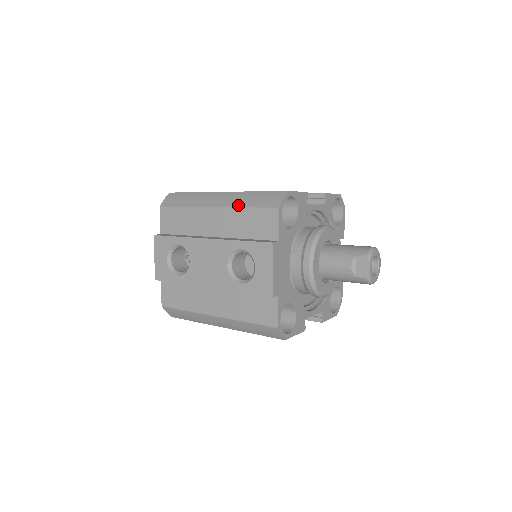
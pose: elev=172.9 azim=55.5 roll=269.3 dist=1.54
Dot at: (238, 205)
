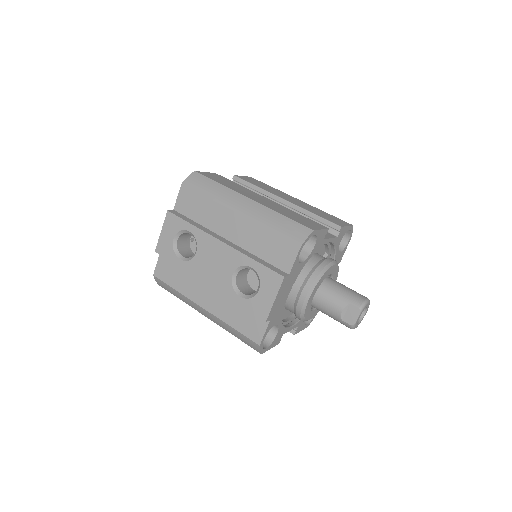
Dot at: (262, 223)
